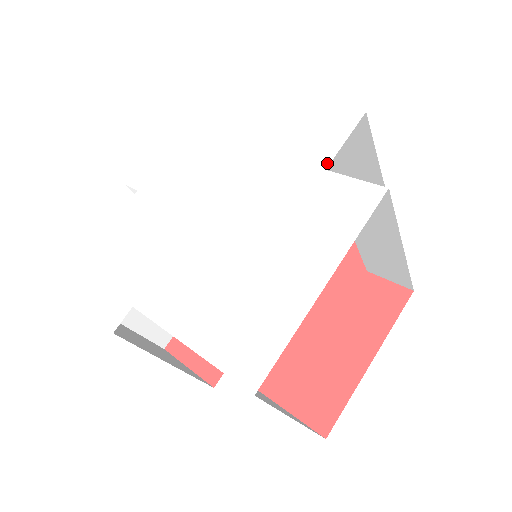
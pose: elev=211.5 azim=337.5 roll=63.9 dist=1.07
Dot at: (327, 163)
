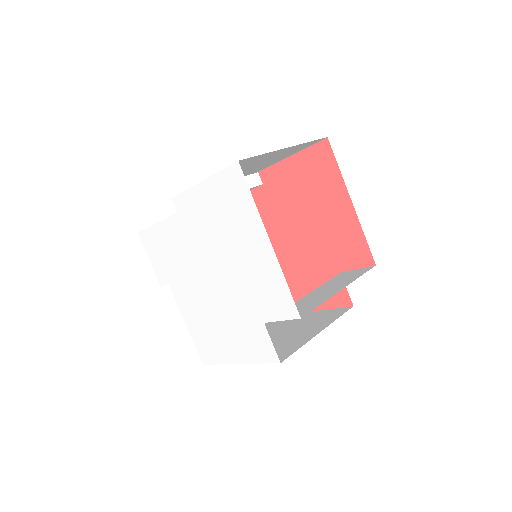
Dot at: (266, 321)
